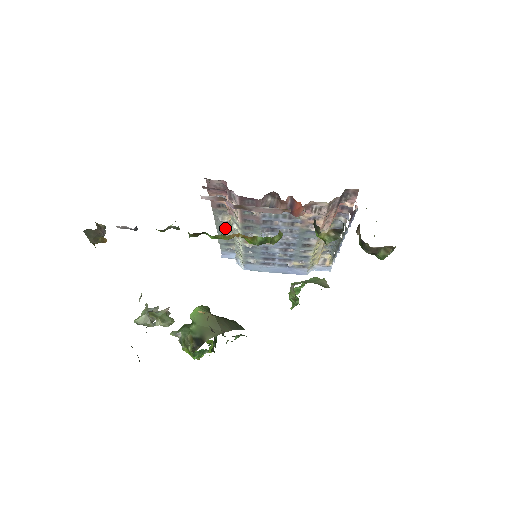
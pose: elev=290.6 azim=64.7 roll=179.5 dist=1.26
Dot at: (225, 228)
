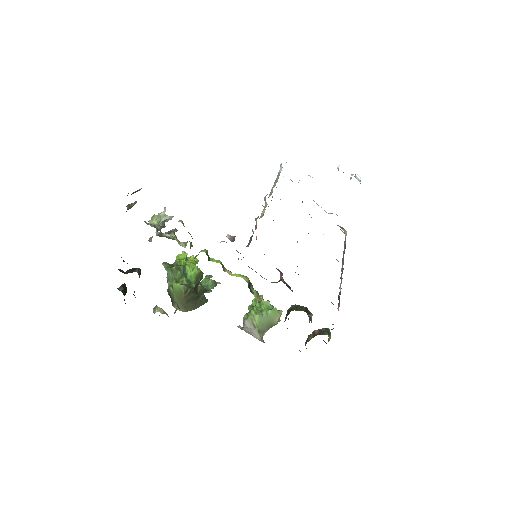
Dot at: occluded
